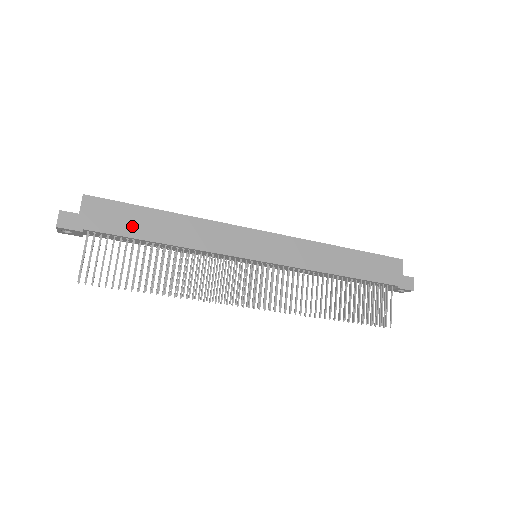
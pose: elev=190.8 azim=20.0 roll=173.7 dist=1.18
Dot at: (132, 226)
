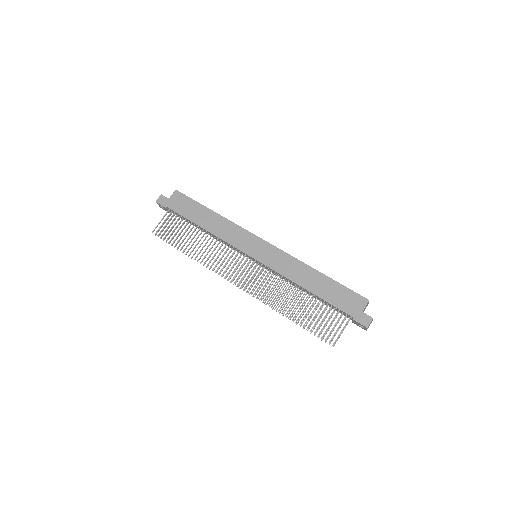
Dot at: (190, 213)
